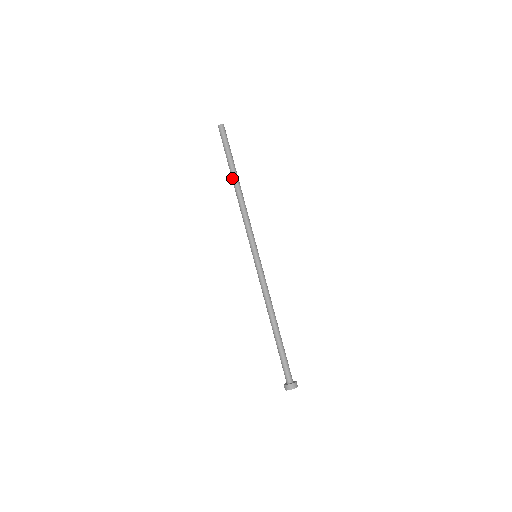
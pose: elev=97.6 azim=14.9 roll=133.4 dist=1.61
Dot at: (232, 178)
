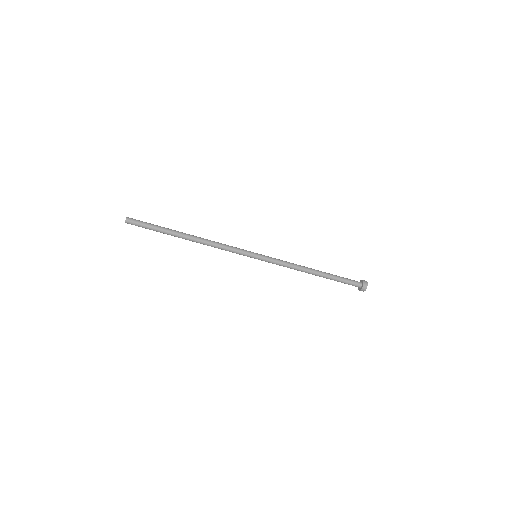
Dot at: occluded
